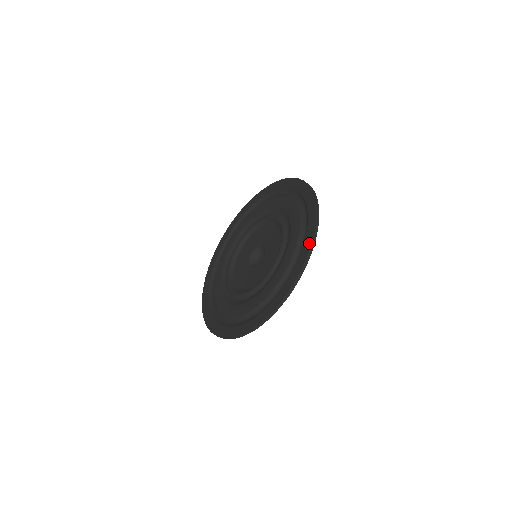
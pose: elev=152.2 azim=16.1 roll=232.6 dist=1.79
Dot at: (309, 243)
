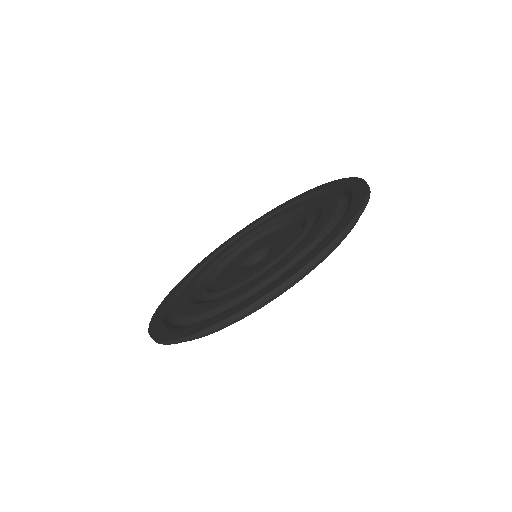
Dot at: (361, 184)
